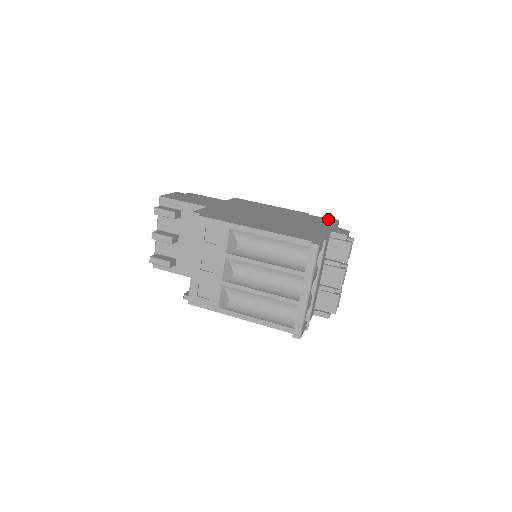
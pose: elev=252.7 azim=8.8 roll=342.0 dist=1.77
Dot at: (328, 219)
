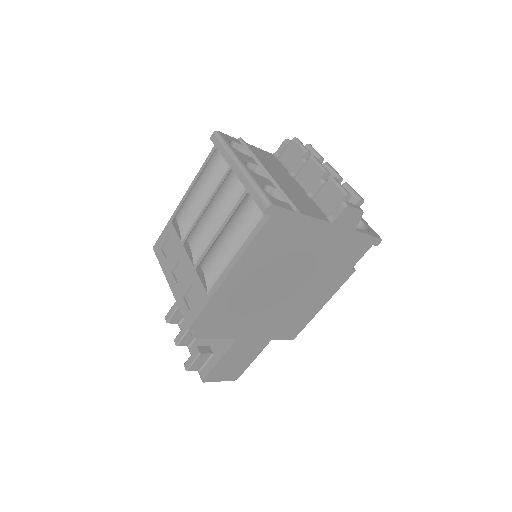
Dot at: occluded
